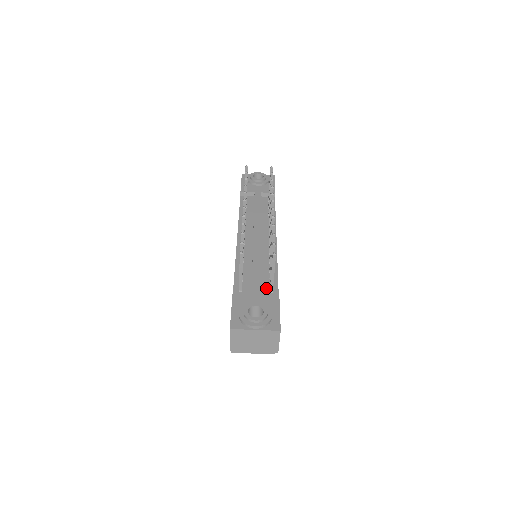
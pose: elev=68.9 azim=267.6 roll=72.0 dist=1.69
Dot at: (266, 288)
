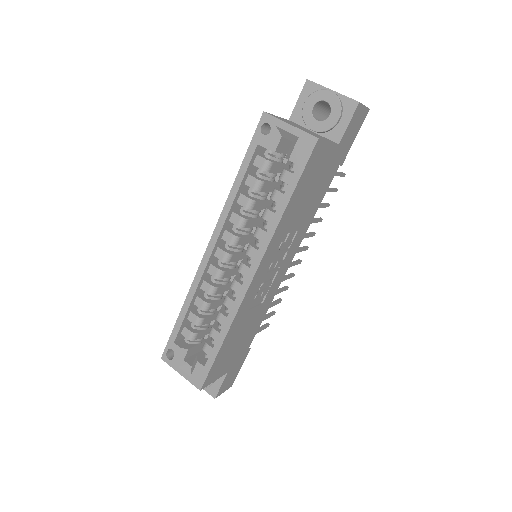
Dot at: occluded
